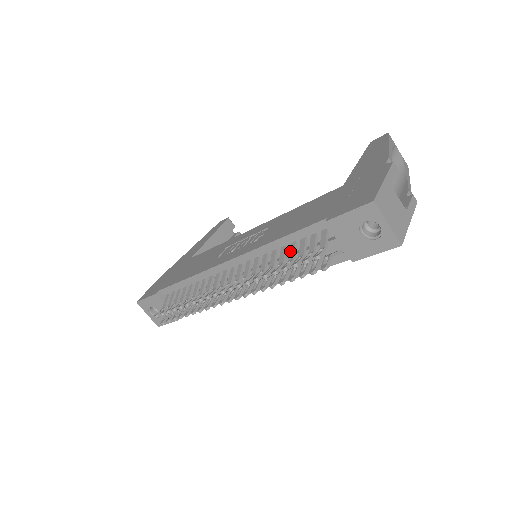
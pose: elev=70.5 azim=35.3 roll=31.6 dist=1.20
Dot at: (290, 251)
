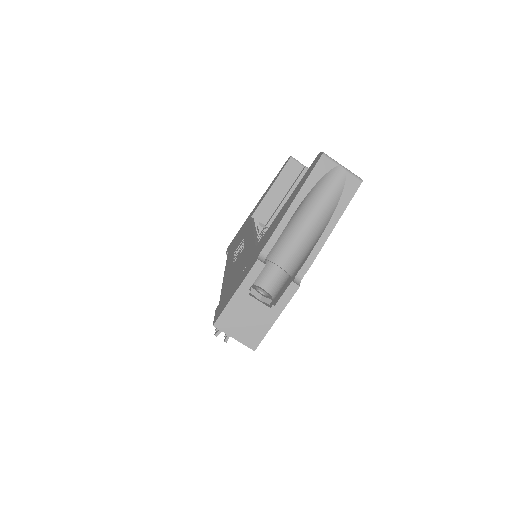
Dot at: occluded
